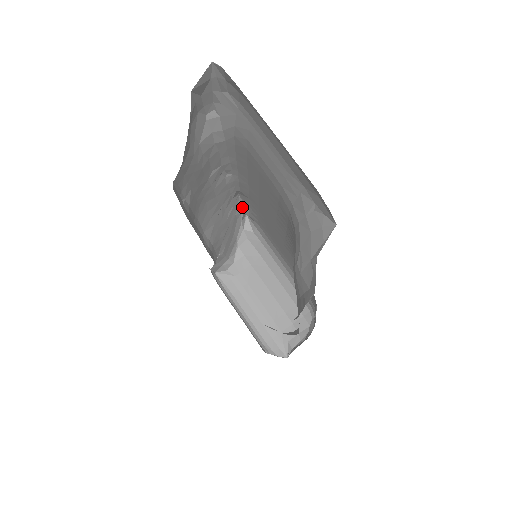
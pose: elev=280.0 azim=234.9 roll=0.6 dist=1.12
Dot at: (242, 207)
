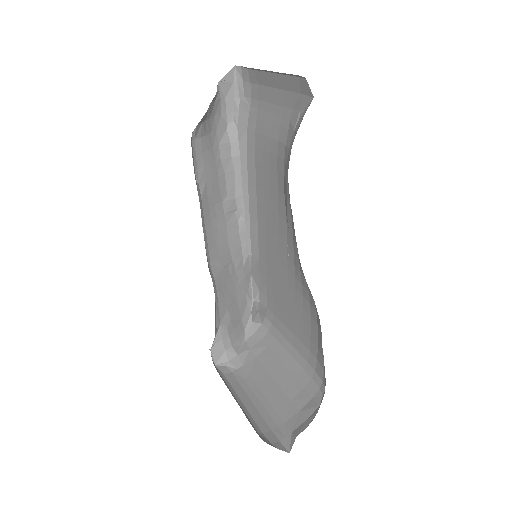
Dot at: (253, 291)
